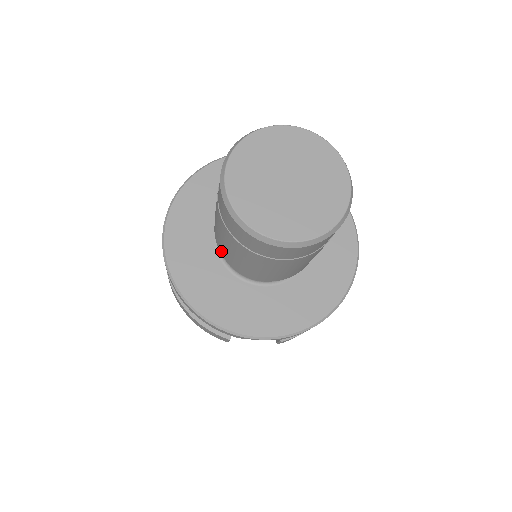
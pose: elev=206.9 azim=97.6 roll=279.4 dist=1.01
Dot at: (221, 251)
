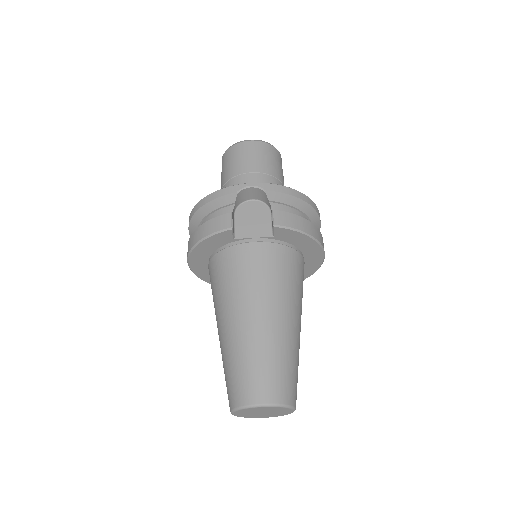
Dot at: occluded
